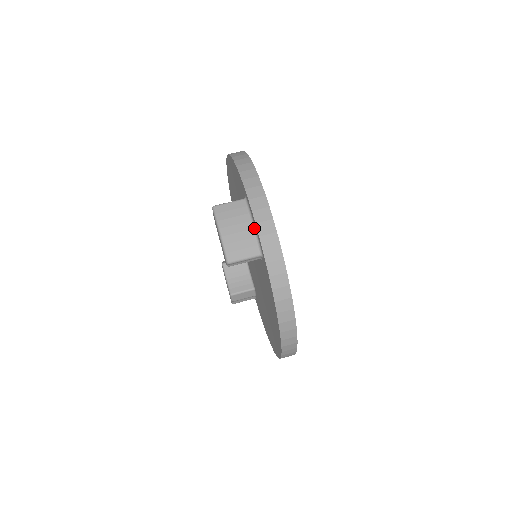
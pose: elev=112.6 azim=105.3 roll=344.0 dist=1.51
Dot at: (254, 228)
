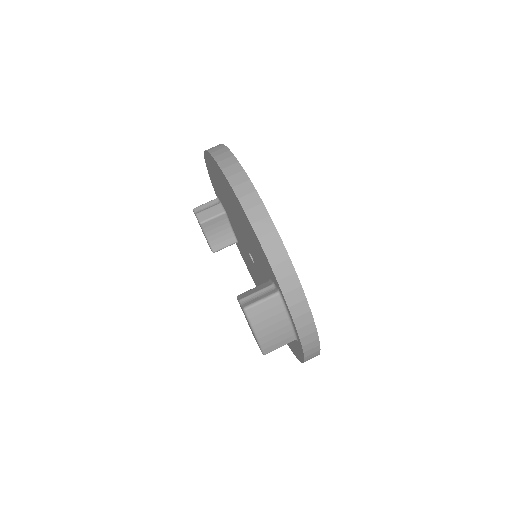
Dot at: (291, 324)
